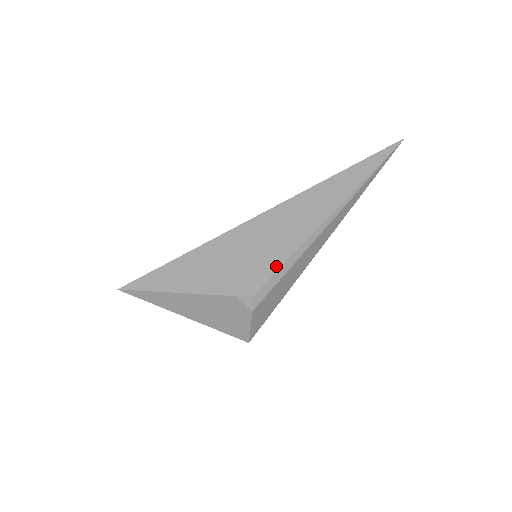
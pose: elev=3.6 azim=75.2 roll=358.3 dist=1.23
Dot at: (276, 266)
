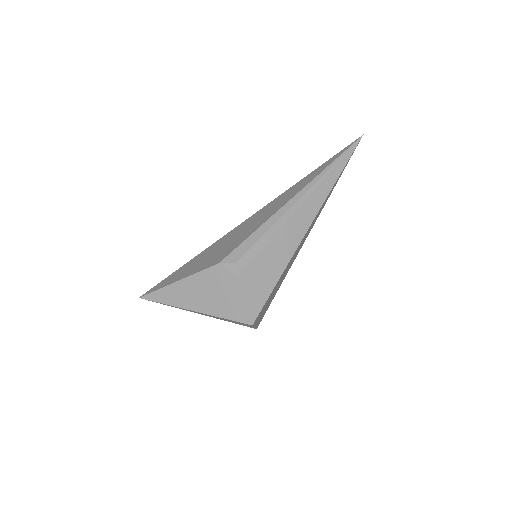
Dot at: (256, 237)
